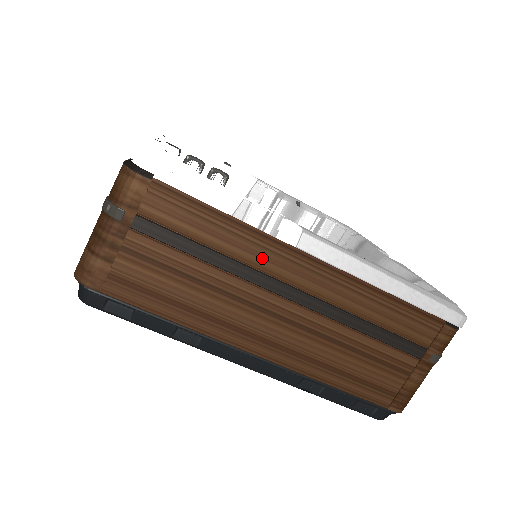
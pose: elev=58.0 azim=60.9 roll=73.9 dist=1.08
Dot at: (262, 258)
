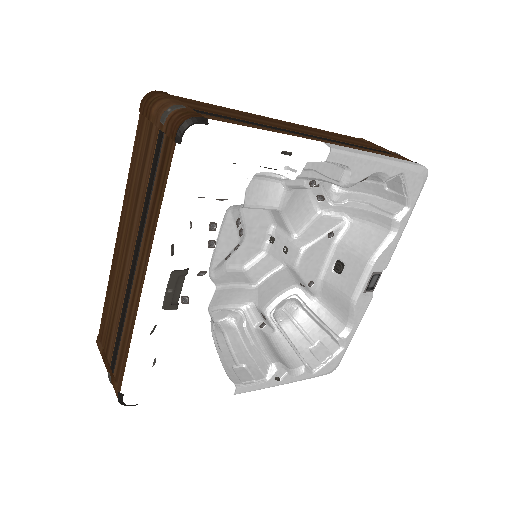
Dot at: occluded
